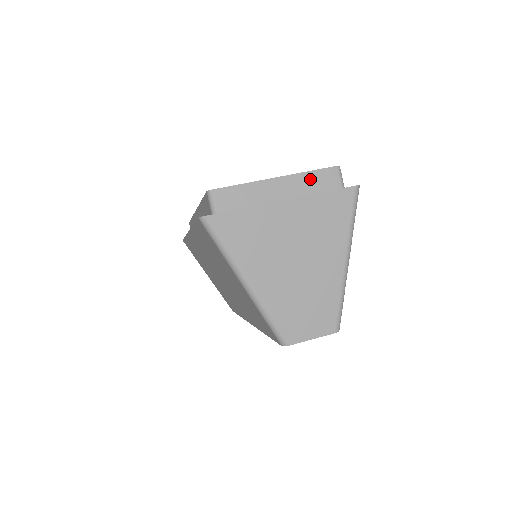
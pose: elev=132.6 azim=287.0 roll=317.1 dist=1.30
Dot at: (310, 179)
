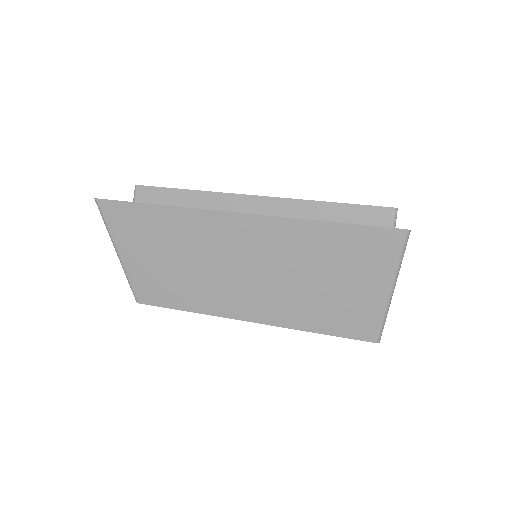
Dot at: occluded
